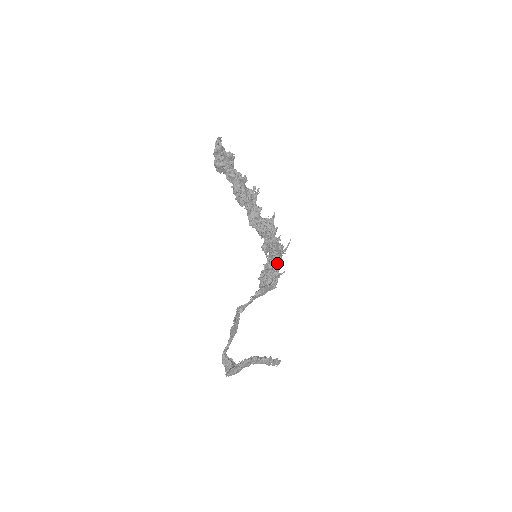
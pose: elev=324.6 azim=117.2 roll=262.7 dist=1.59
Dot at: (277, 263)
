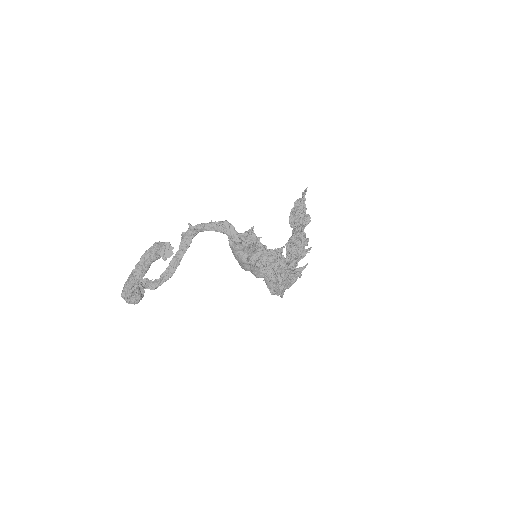
Dot at: (268, 270)
